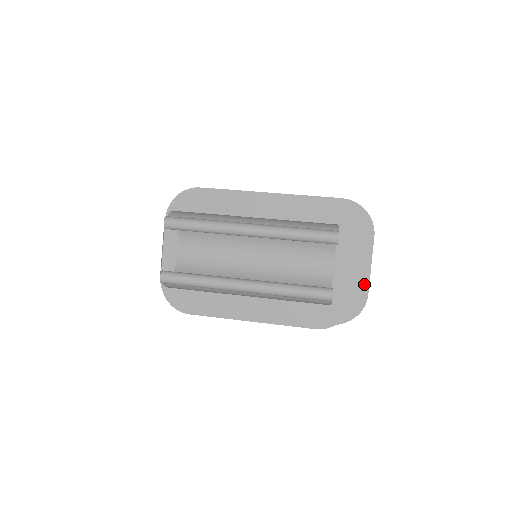
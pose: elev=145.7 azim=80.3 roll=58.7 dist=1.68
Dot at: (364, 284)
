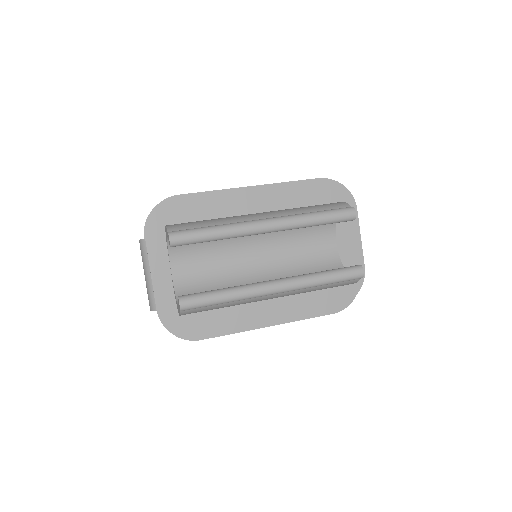
Dot at: (359, 257)
